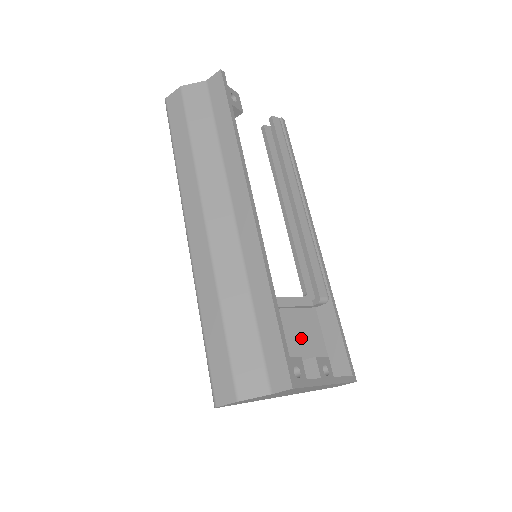
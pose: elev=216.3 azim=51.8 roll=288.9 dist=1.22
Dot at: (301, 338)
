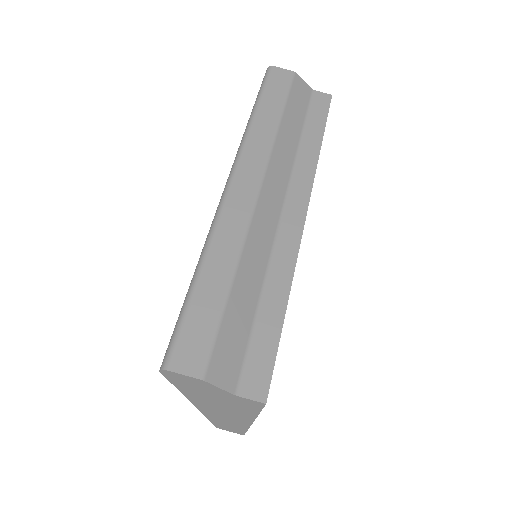
Dot at: occluded
